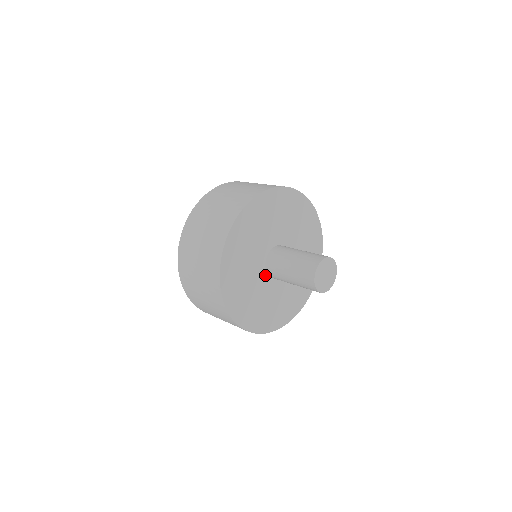
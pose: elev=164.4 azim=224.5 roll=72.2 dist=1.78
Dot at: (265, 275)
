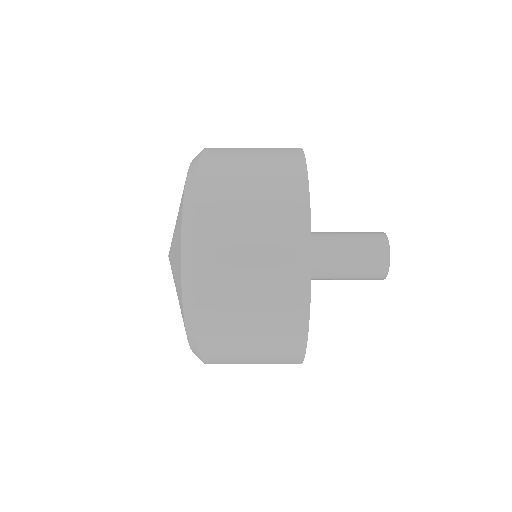
Dot at: occluded
